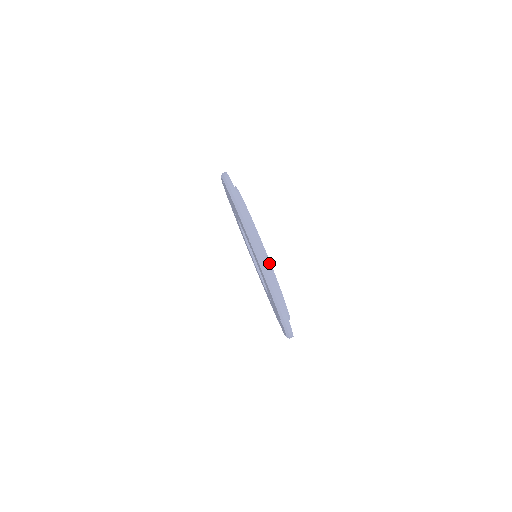
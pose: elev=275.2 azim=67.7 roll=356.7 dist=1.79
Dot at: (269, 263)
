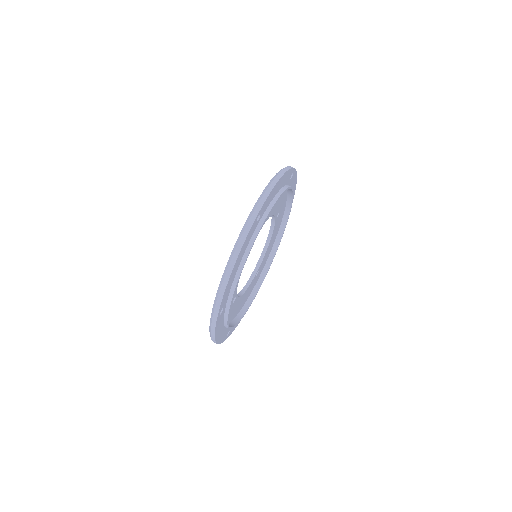
Dot at: (250, 246)
